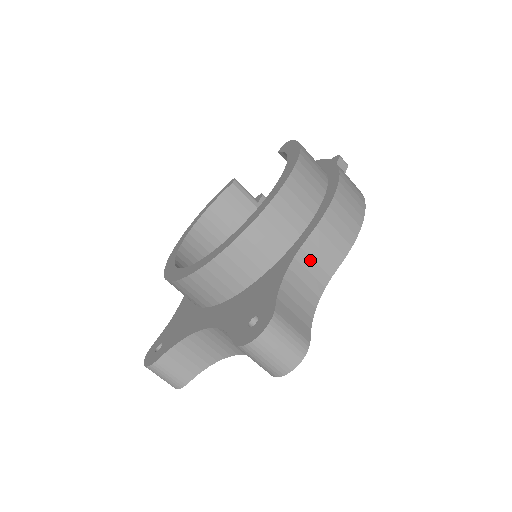
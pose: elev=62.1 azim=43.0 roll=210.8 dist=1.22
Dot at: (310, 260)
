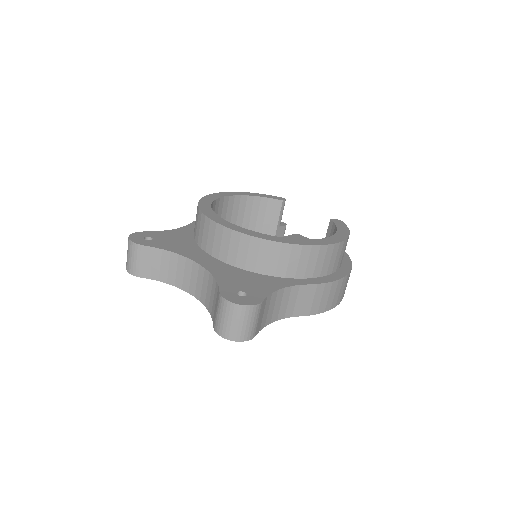
Dot at: (295, 296)
